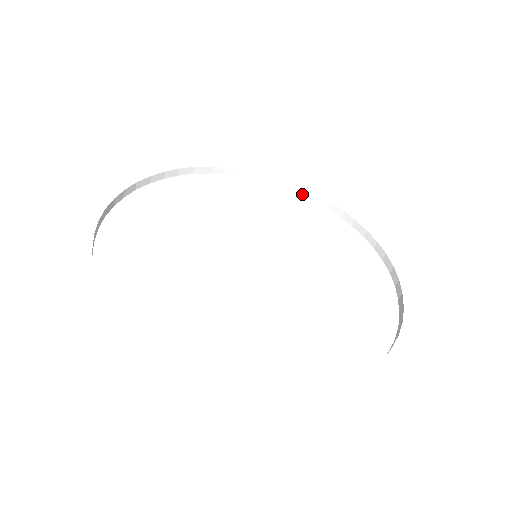
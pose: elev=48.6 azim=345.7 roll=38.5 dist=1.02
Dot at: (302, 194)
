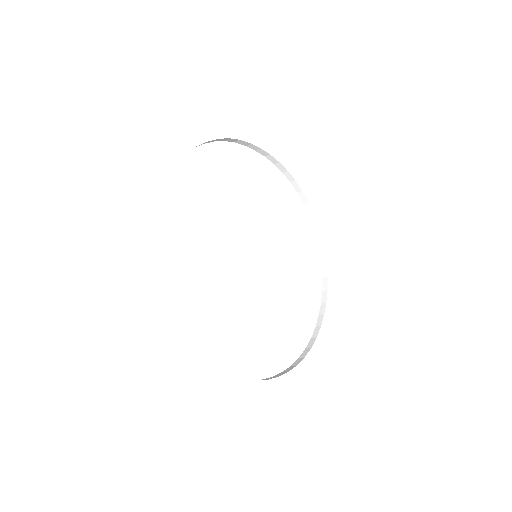
Dot at: (298, 194)
